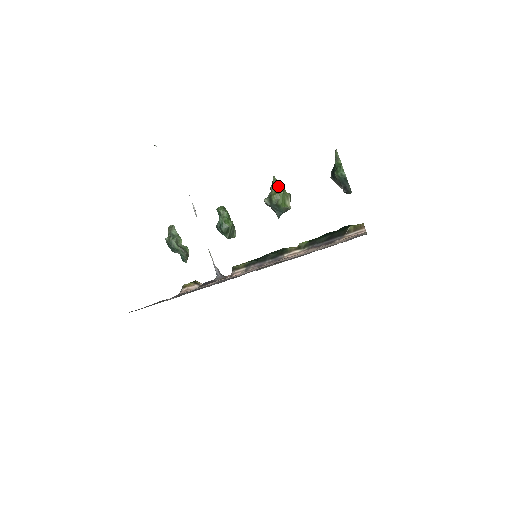
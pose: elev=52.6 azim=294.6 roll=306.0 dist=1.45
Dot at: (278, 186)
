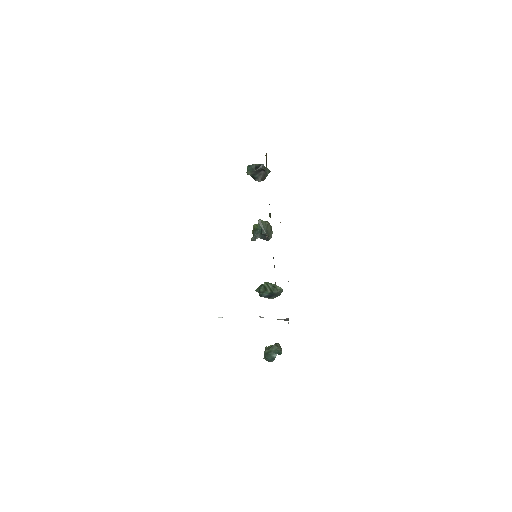
Dot at: occluded
